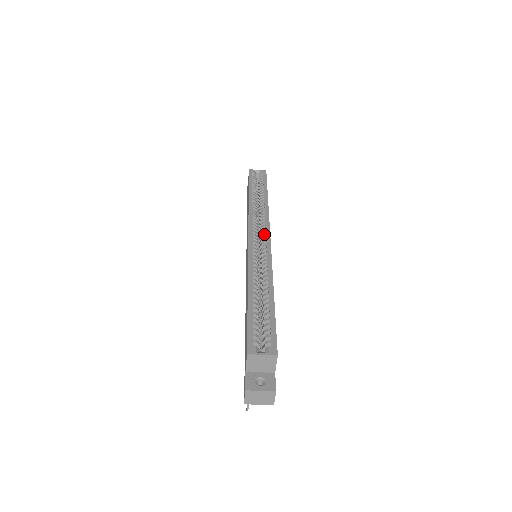
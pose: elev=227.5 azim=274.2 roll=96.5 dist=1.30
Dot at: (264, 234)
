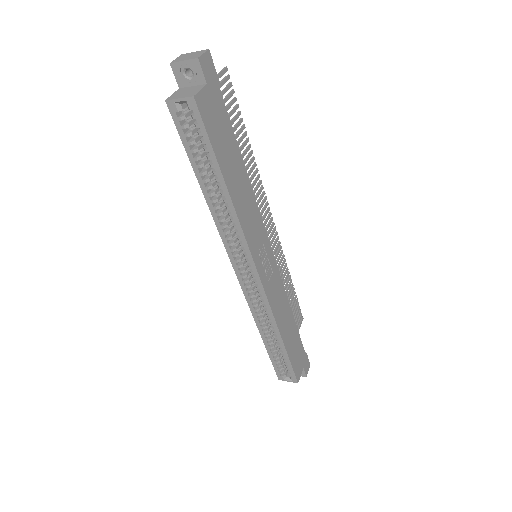
Dot at: (251, 272)
